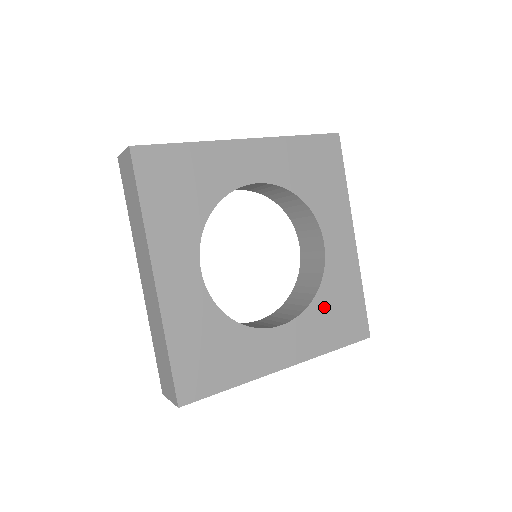
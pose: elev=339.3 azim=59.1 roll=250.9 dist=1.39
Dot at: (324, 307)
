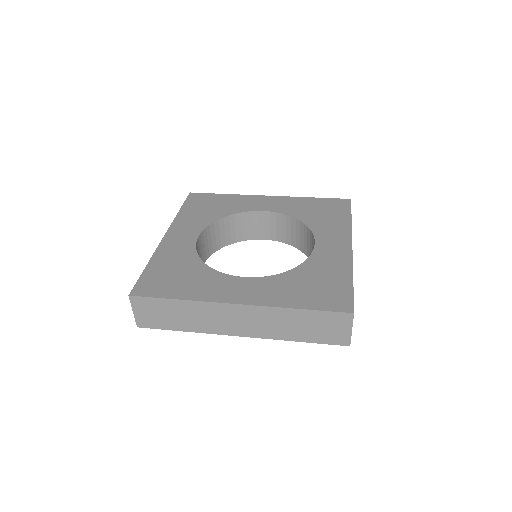
Dot at: (299, 278)
